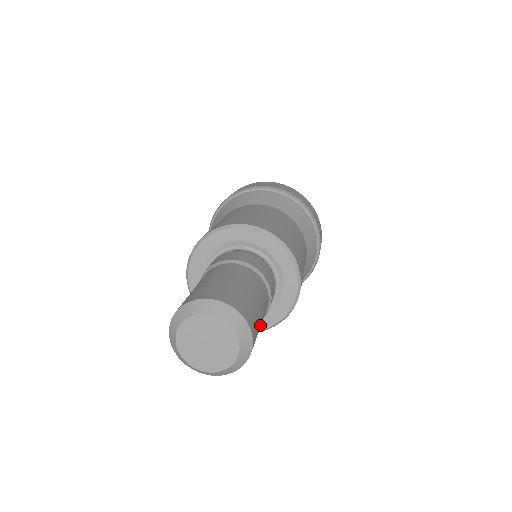
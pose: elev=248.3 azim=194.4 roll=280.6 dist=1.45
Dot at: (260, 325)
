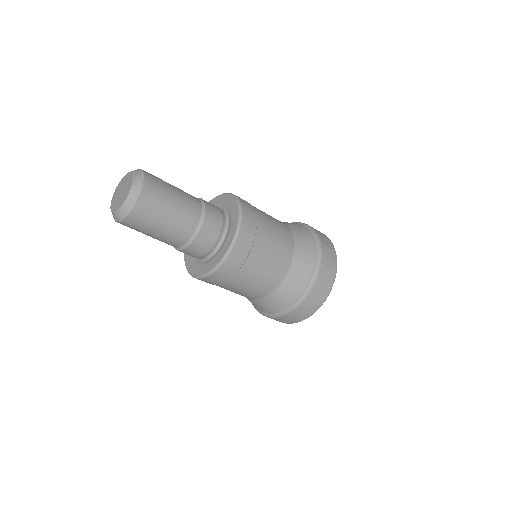
Dot at: (168, 207)
